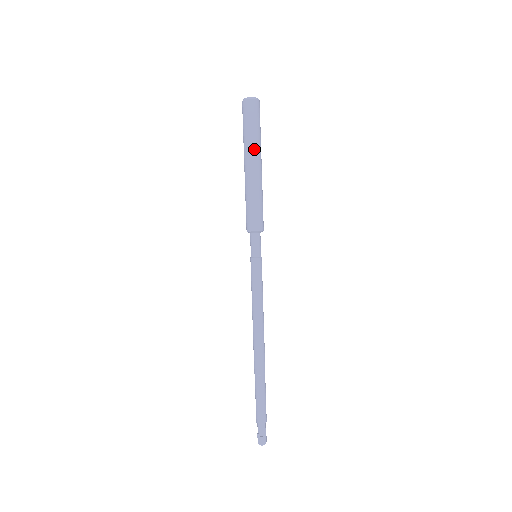
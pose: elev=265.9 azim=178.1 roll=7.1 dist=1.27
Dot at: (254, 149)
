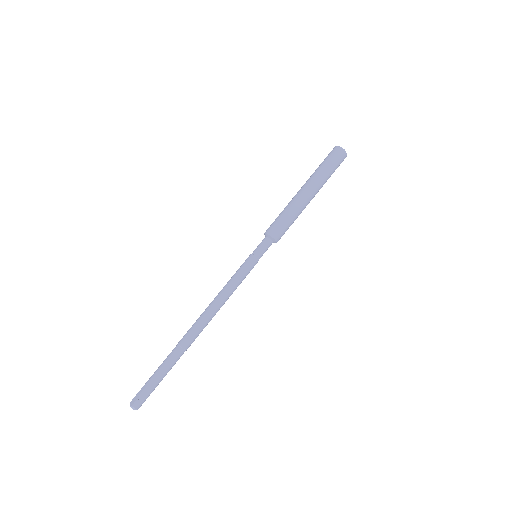
Dot at: (321, 186)
